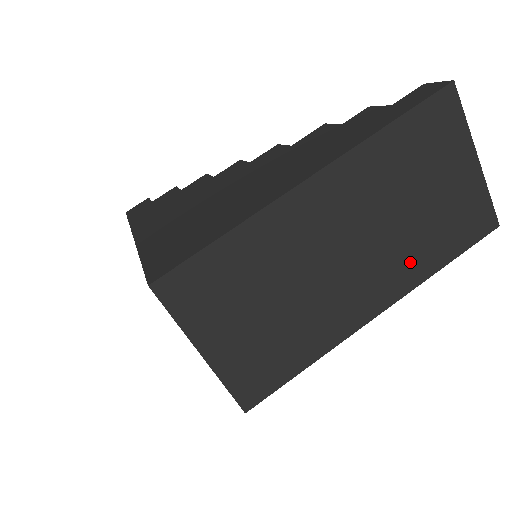
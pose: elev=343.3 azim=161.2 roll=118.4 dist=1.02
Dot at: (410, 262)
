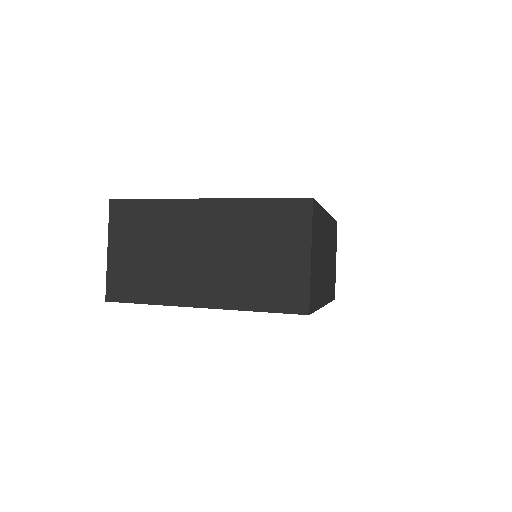
Dot at: (329, 287)
